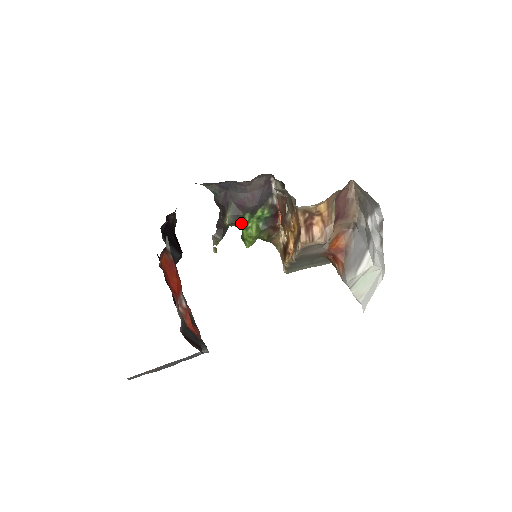
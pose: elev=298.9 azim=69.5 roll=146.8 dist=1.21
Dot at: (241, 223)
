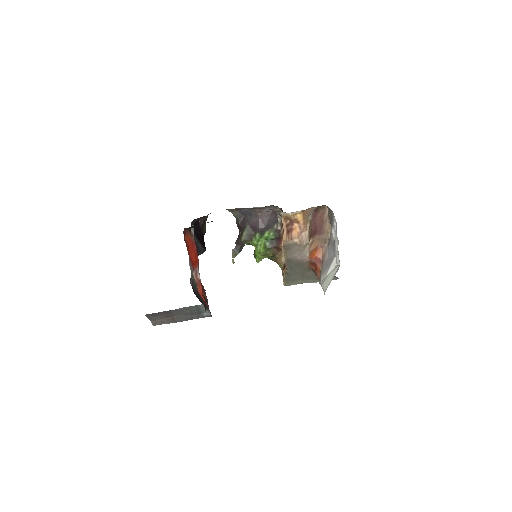
Dot at: (253, 241)
